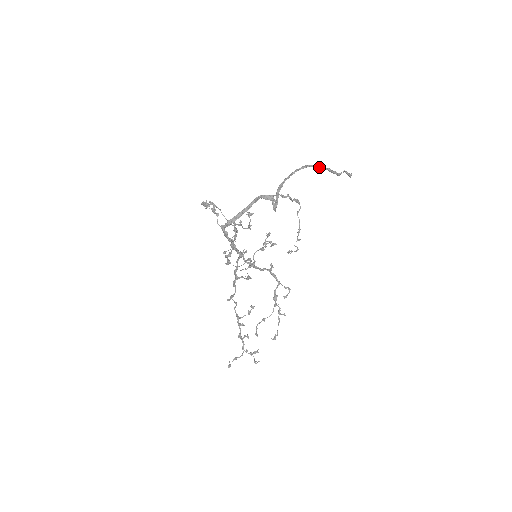
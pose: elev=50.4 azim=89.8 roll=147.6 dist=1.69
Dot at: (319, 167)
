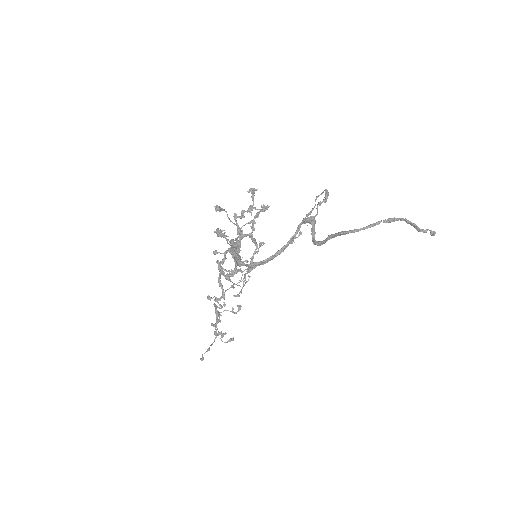
Dot at: (403, 220)
